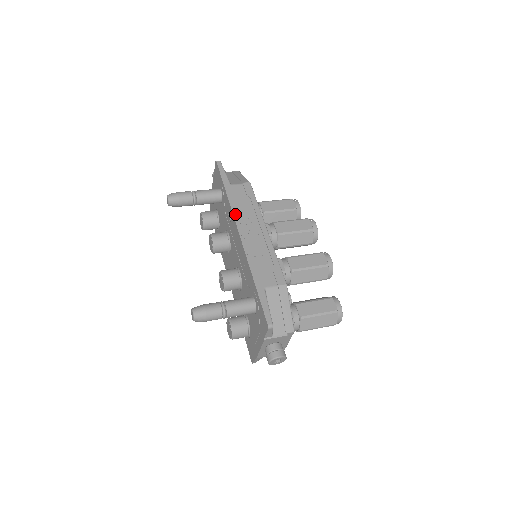
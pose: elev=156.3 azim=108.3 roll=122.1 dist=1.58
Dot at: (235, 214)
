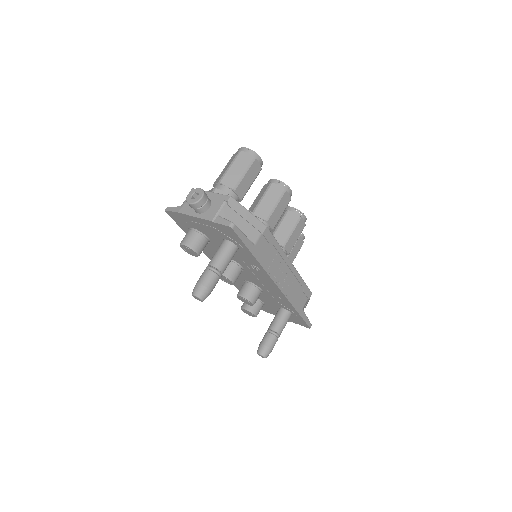
Dot at: (270, 273)
